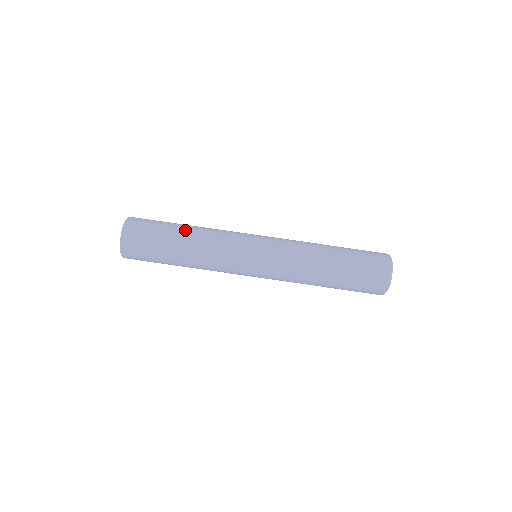
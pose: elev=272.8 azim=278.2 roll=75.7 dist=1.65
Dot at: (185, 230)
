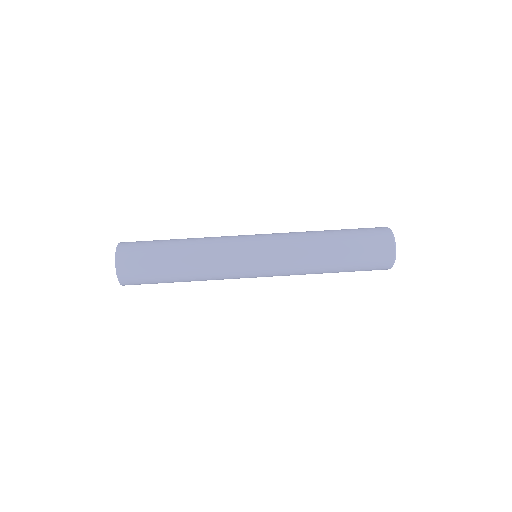
Dot at: (181, 239)
